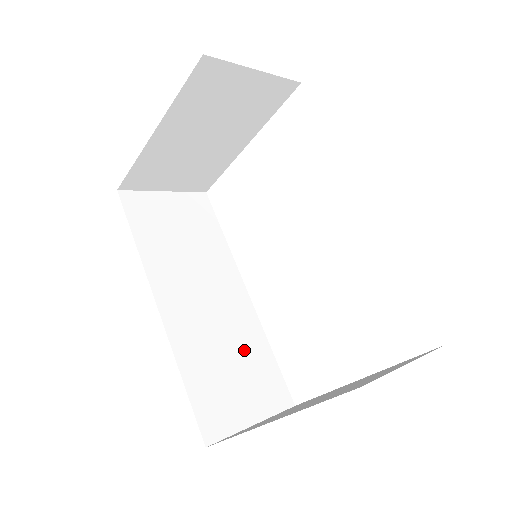
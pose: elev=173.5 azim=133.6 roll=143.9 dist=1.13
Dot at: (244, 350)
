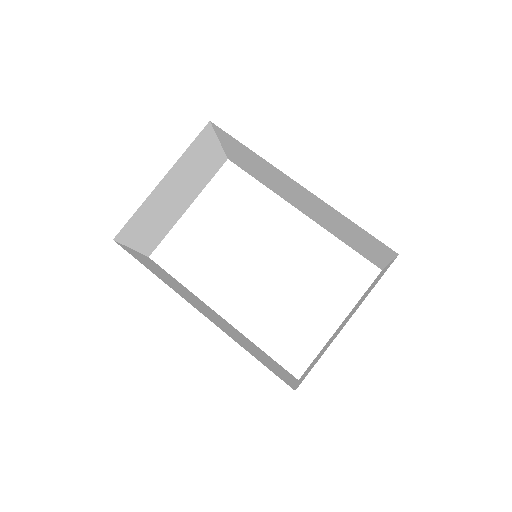
Dot at: (253, 346)
